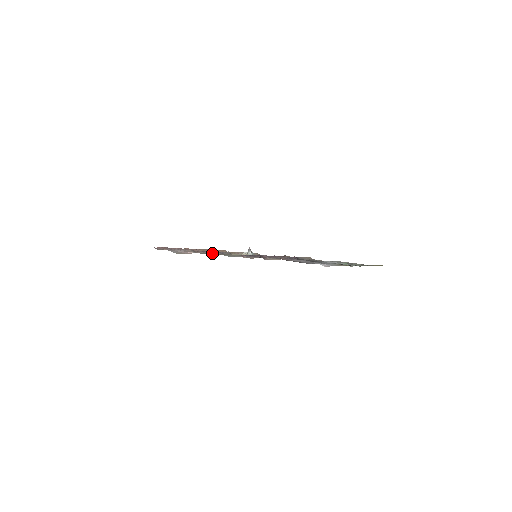
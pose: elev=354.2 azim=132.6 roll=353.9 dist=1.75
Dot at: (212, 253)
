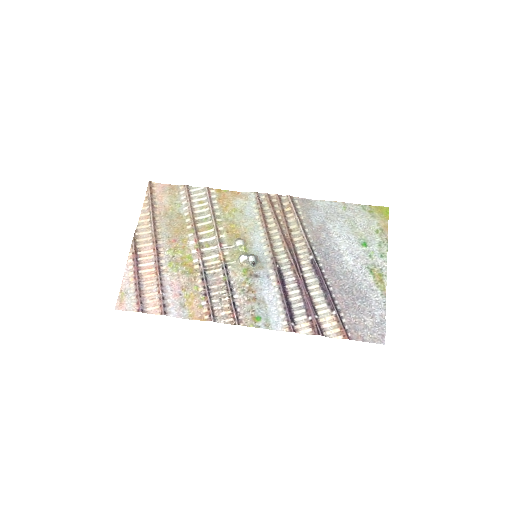
Dot at: (237, 312)
